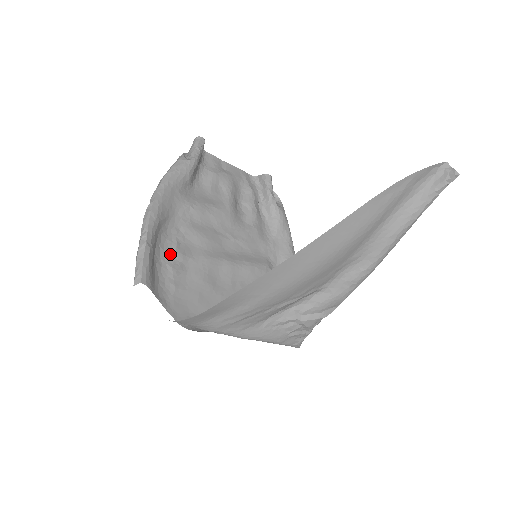
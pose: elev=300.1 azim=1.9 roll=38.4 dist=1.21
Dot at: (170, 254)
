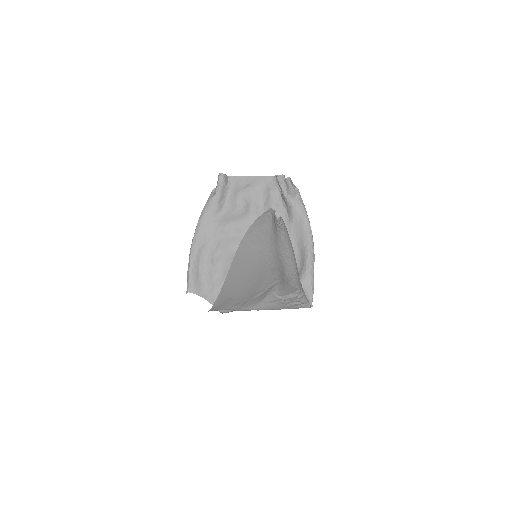
Dot at: (210, 266)
